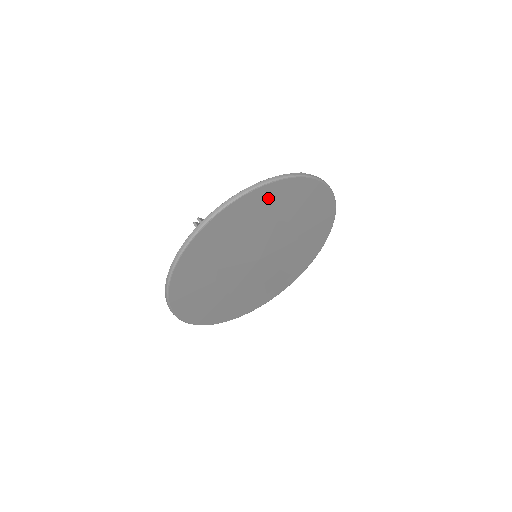
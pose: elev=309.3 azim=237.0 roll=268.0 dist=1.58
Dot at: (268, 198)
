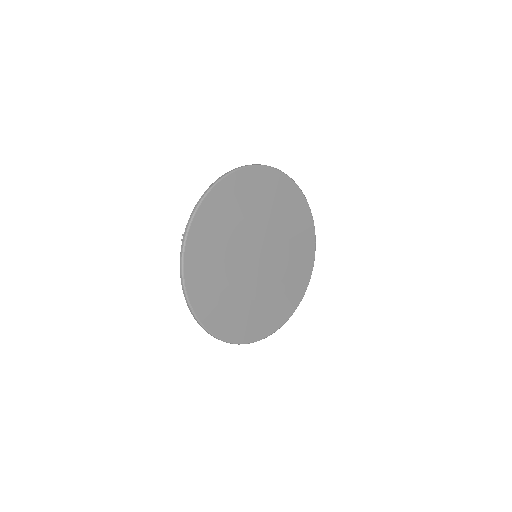
Dot at: (229, 194)
